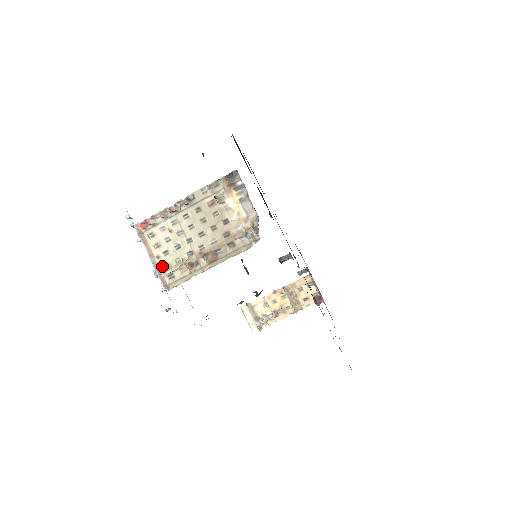
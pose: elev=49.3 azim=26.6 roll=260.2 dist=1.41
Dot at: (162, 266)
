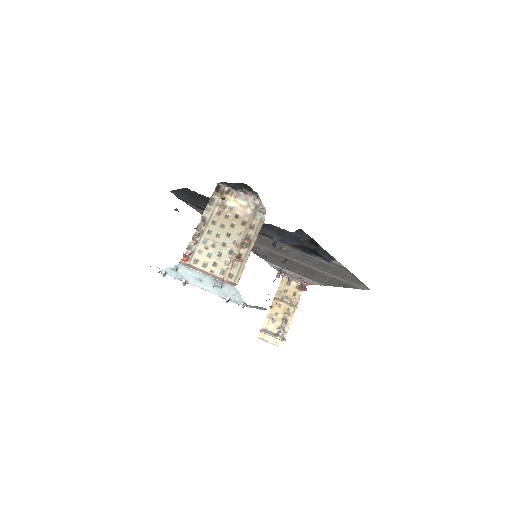
Dot at: (219, 274)
